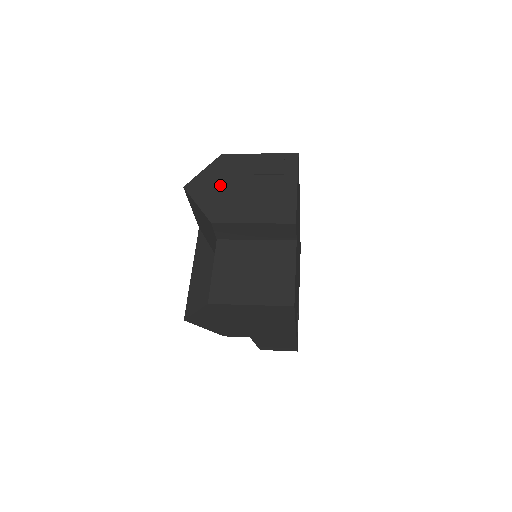
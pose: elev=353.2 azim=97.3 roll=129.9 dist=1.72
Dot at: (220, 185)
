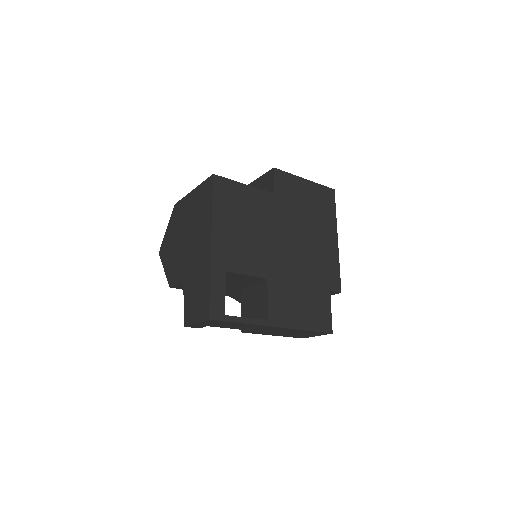
Dot at: occluded
